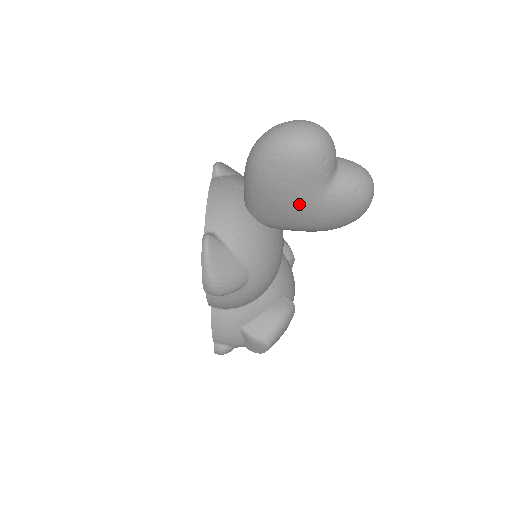
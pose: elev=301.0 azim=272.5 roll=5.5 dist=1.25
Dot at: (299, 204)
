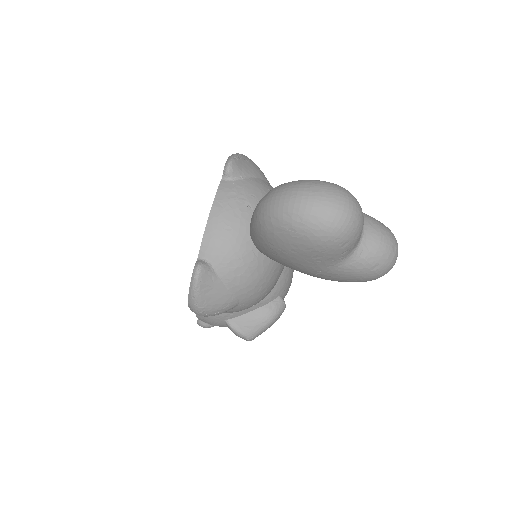
Dot at: (306, 267)
